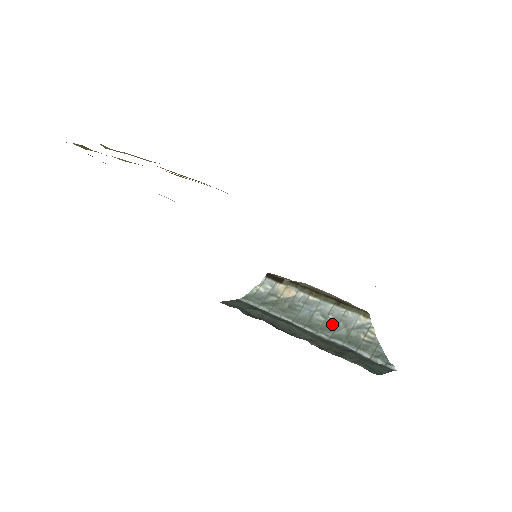
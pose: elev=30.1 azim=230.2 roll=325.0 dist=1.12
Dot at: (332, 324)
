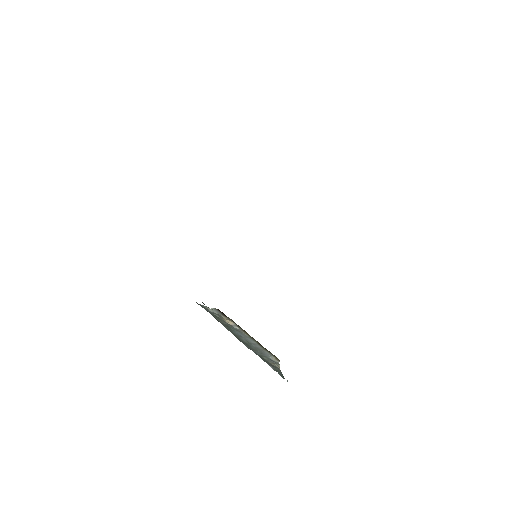
Dot at: (252, 347)
